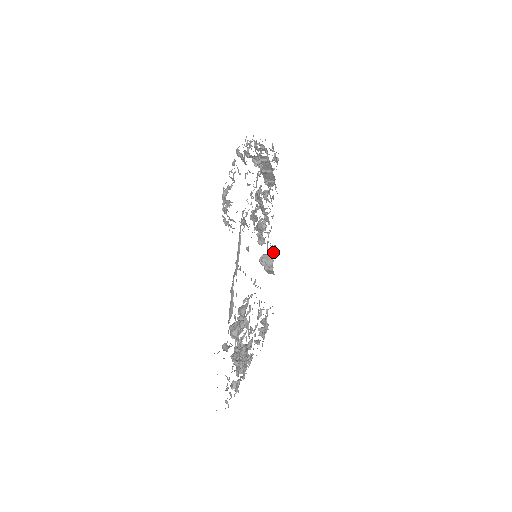
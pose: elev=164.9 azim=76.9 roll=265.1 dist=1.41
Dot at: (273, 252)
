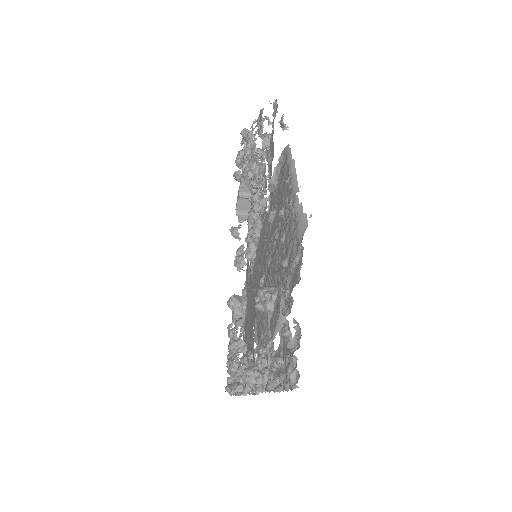
Dot at: (246, 292)
